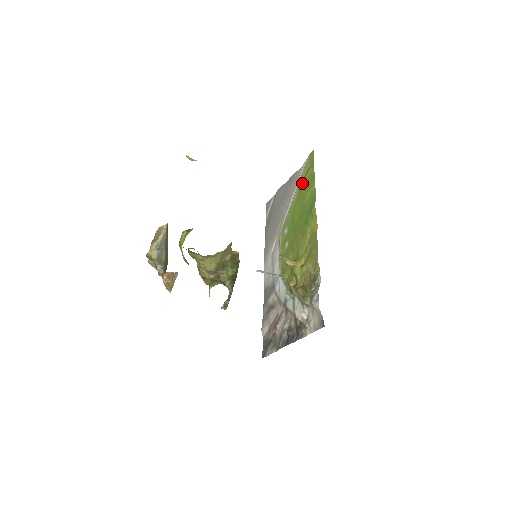
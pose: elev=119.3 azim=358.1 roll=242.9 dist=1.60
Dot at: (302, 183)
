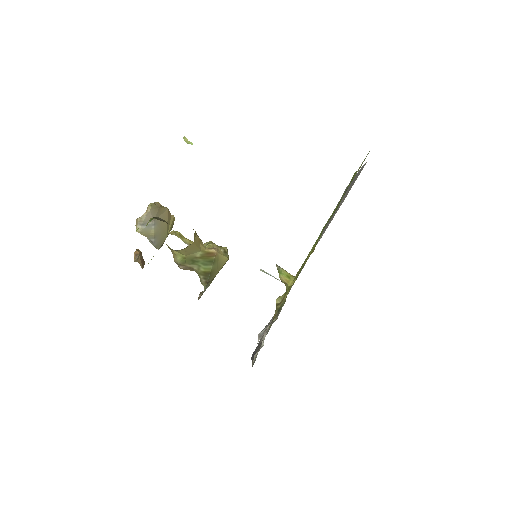
Dot at: (349, 185)
